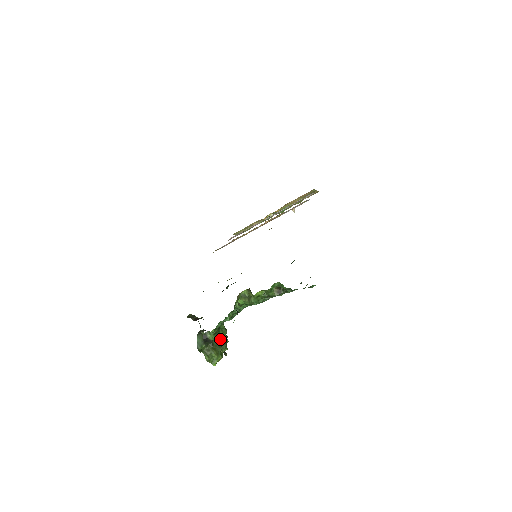
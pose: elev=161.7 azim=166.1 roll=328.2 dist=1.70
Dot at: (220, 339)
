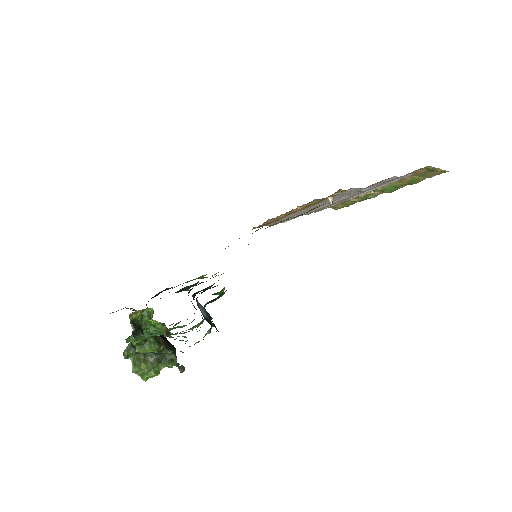
Dot at: (158, 352)
